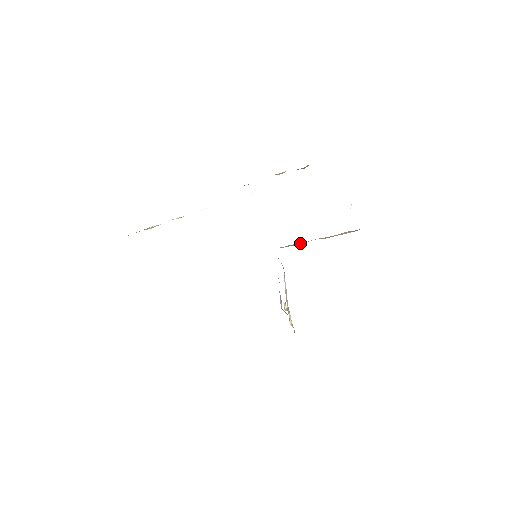
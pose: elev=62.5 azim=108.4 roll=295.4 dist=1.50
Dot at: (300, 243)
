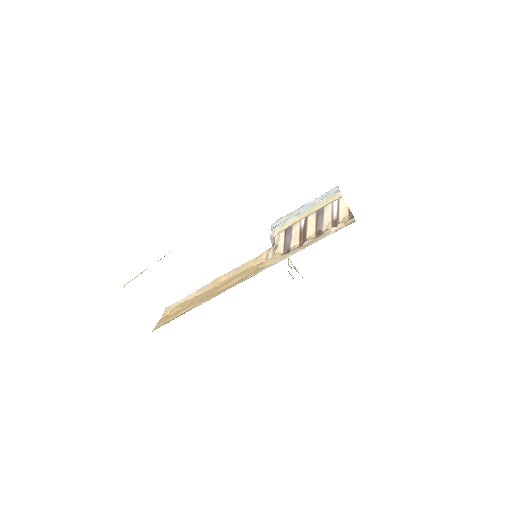
Dot at: (291, 229)
